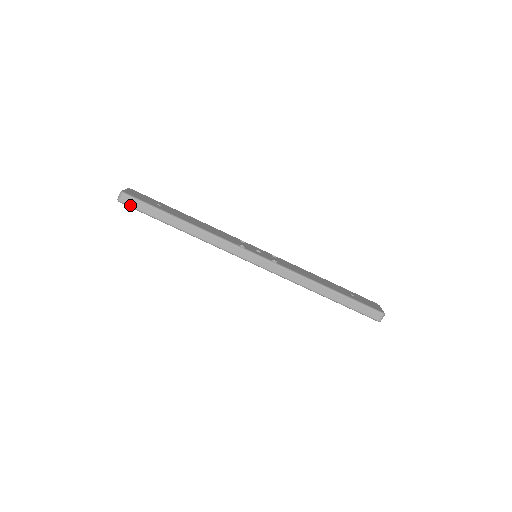
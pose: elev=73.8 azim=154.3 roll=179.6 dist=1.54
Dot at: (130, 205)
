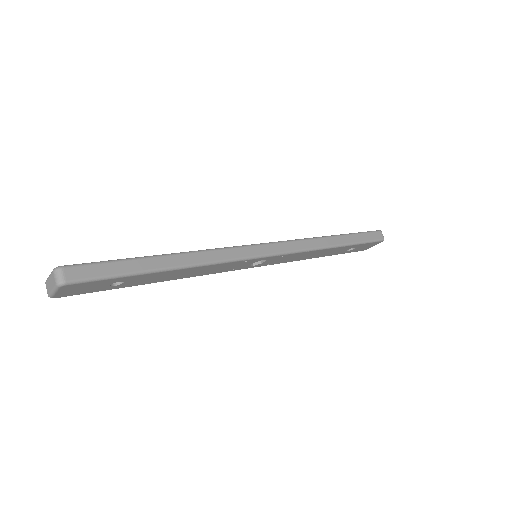
Dot at: (84, 278)
